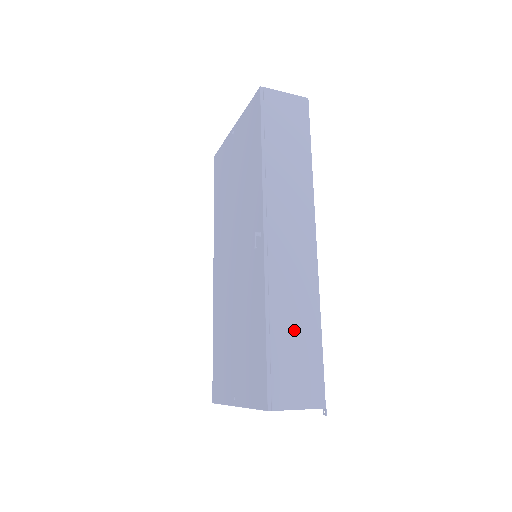
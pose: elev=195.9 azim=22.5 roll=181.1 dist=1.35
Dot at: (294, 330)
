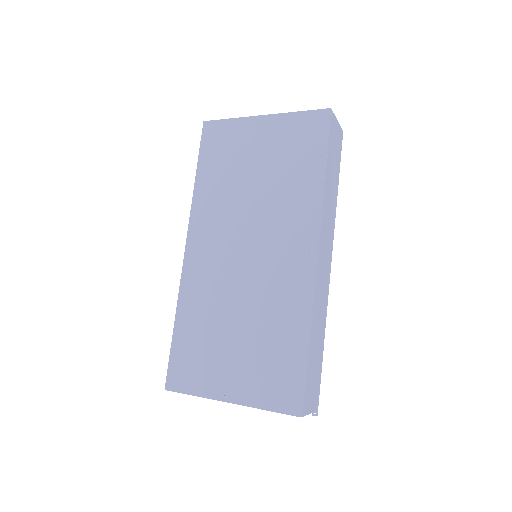
Dot at: (316, 345)
